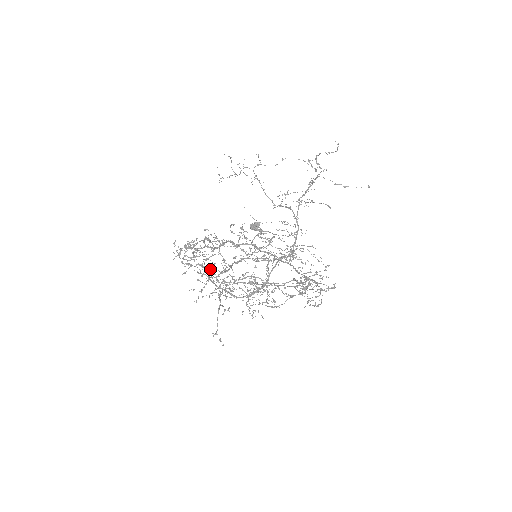
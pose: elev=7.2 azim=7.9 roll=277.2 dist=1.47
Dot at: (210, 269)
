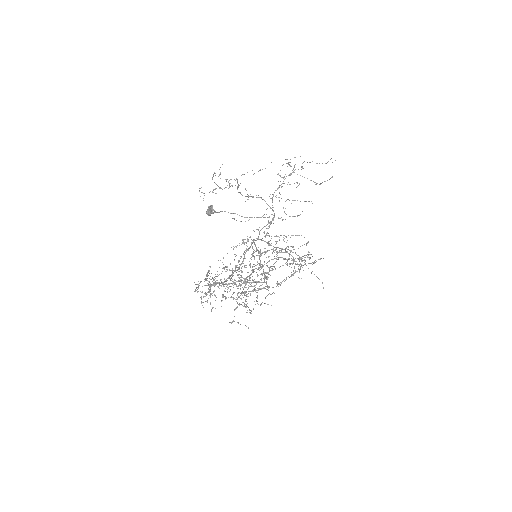
Dot at: occluded
